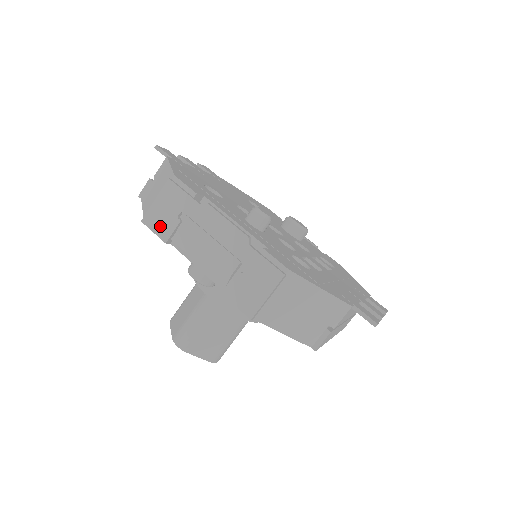
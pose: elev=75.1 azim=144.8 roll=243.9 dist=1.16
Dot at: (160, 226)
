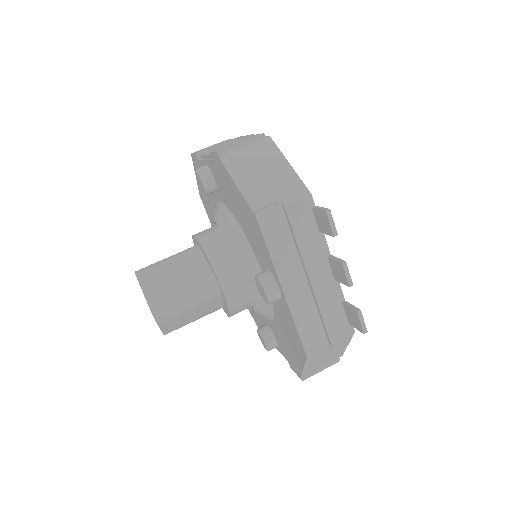
Dot at: occluded
